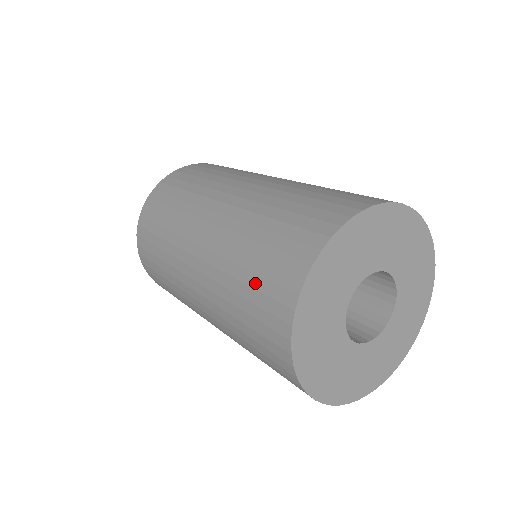
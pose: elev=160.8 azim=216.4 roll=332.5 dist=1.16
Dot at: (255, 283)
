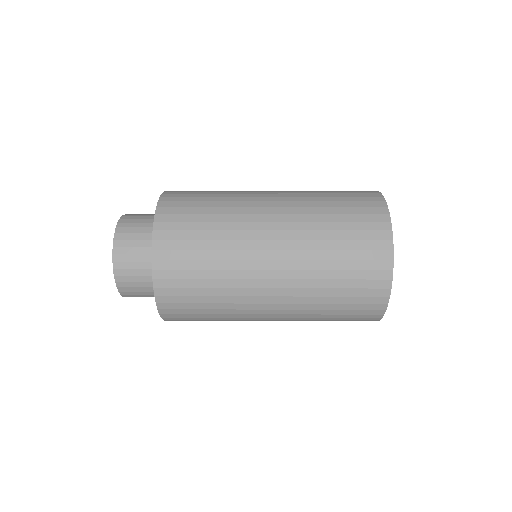
Dot at: (348, 301)
